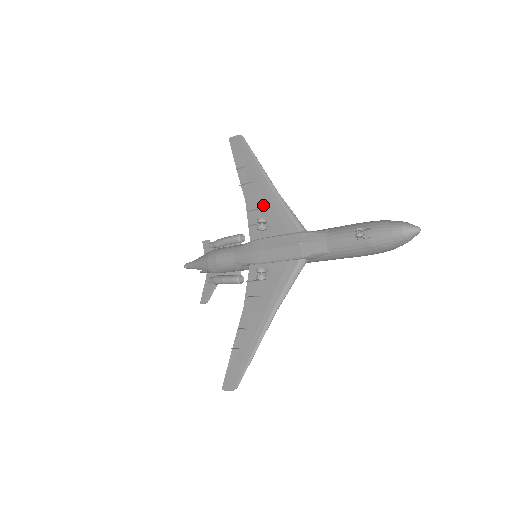
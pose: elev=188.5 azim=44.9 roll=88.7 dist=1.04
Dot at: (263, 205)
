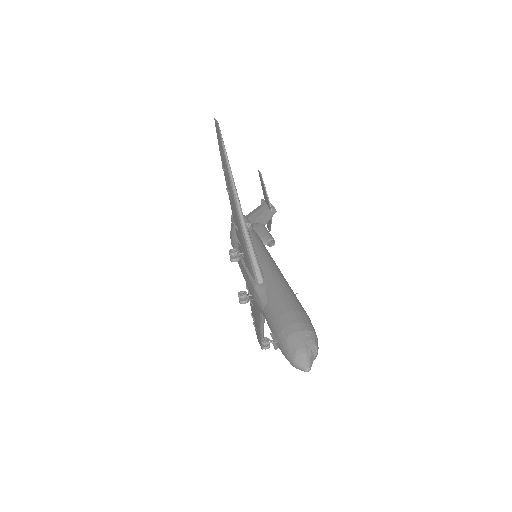
Dot at: (238, 228)
